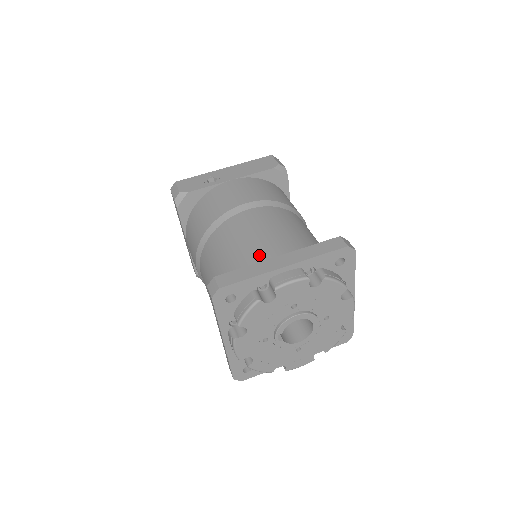
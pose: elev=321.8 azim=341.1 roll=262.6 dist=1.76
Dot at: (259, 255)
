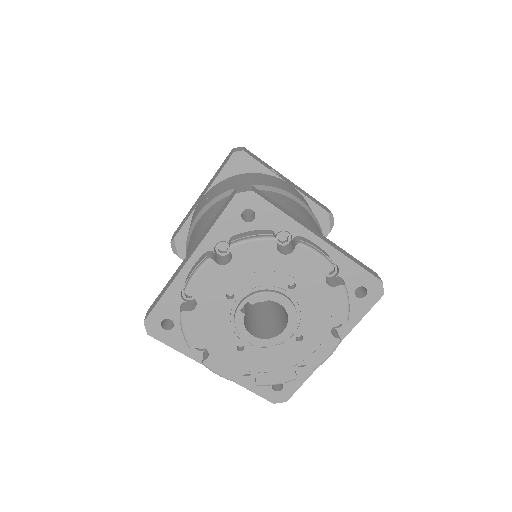
Dot at: occluded
